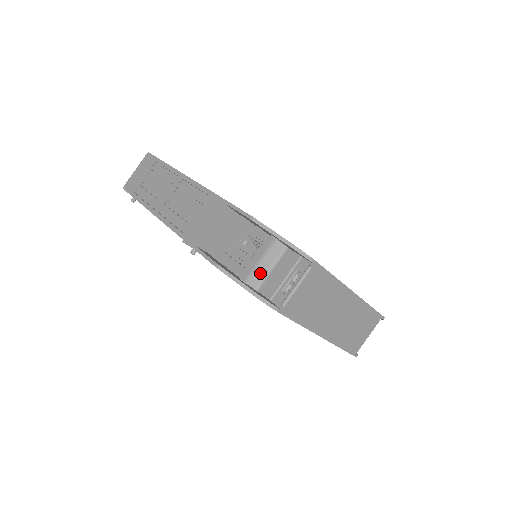
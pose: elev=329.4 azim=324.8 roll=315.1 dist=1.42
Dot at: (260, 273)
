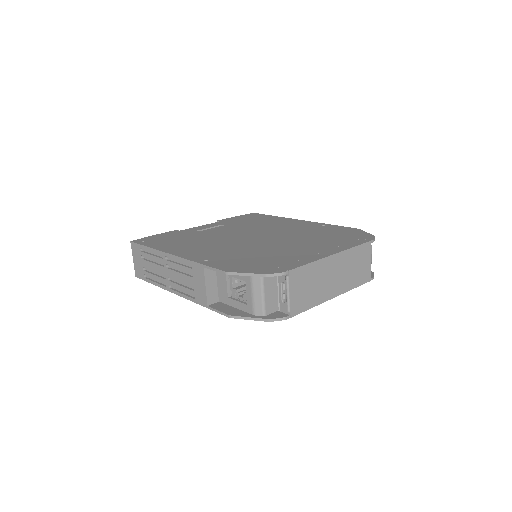
Dot at: (258, 304)
